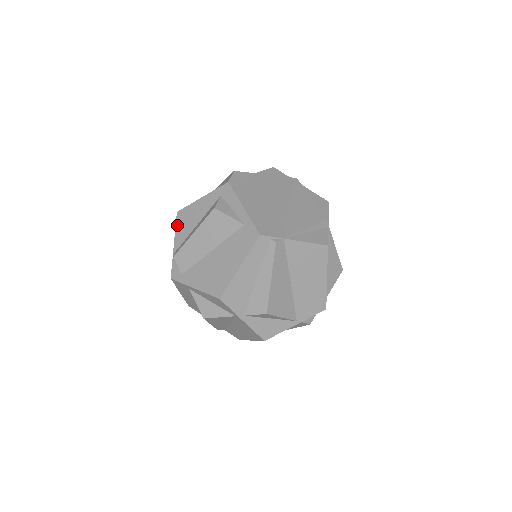
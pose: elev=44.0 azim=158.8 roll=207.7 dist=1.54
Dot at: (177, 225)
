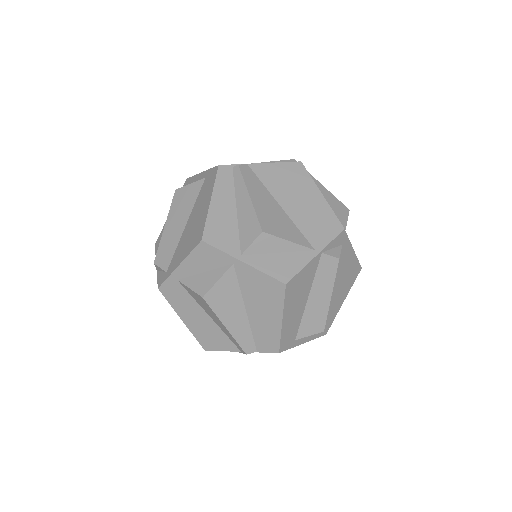
Dot at: (156, 251)
